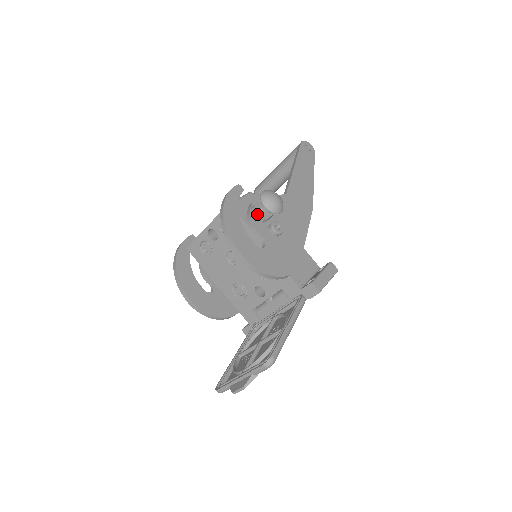
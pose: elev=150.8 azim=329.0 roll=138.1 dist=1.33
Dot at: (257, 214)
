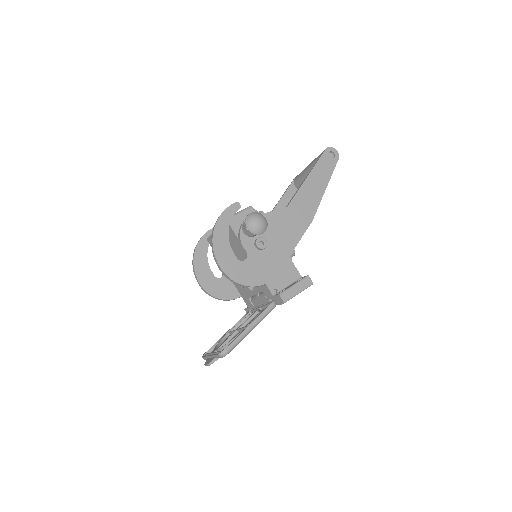
Dot at: (245, 231)
